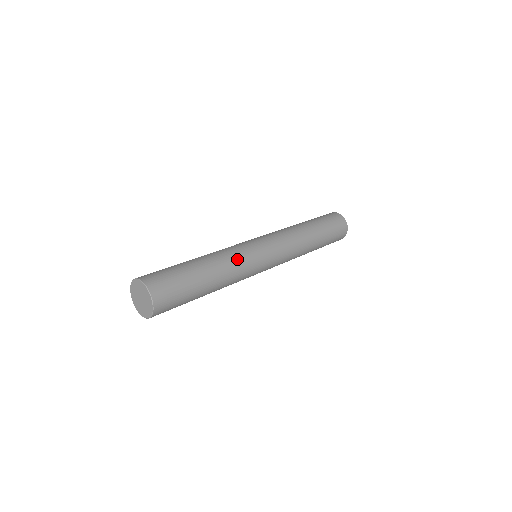
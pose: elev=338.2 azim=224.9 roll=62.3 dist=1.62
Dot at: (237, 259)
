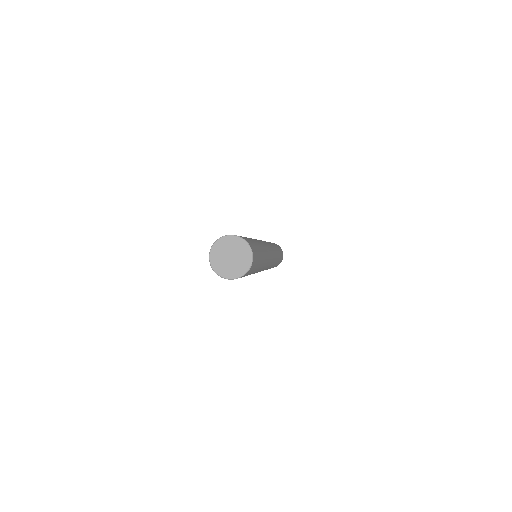
Dot at: (267, 260)
